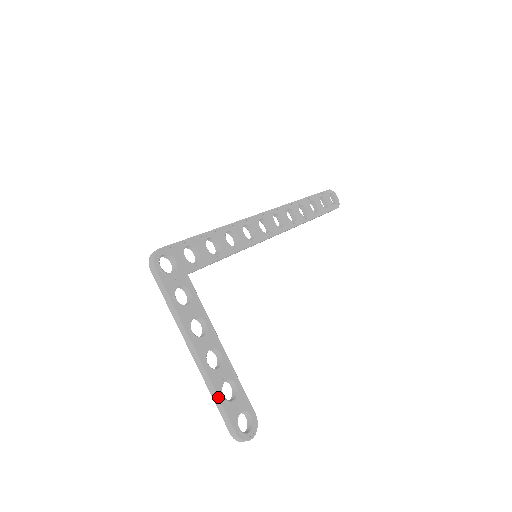
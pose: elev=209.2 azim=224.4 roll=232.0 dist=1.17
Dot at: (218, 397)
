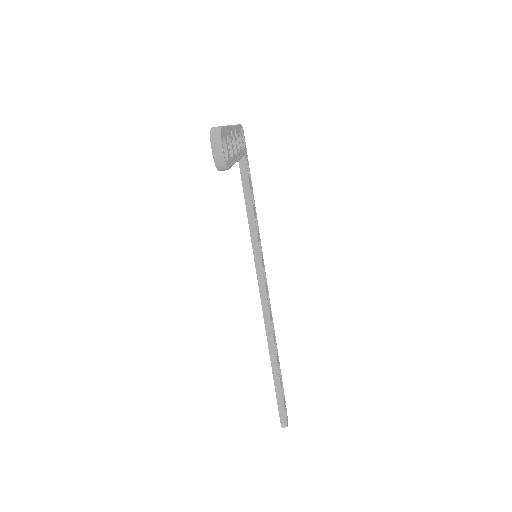
Dot at: (227, 126)
